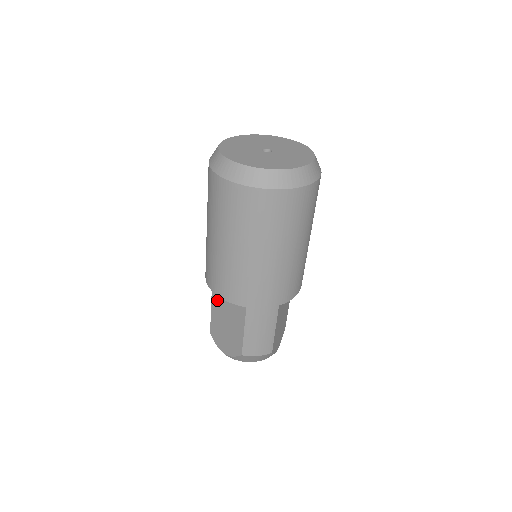
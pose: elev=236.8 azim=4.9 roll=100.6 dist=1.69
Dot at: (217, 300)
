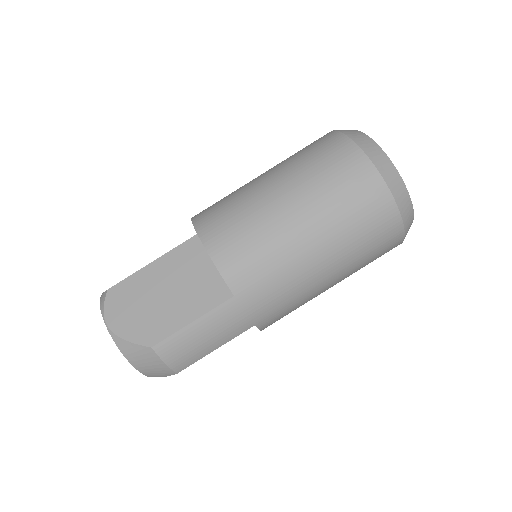
Dot at: (178, 260)
